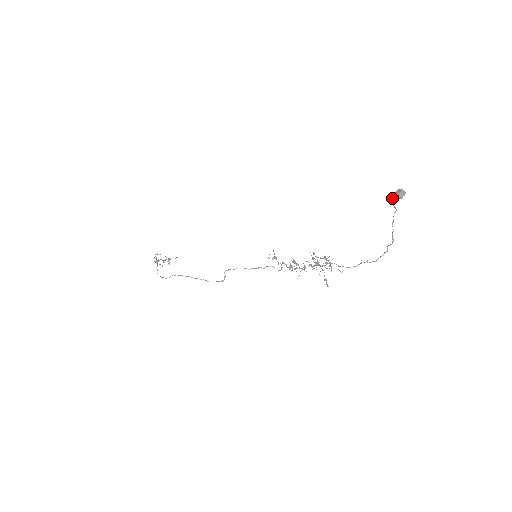
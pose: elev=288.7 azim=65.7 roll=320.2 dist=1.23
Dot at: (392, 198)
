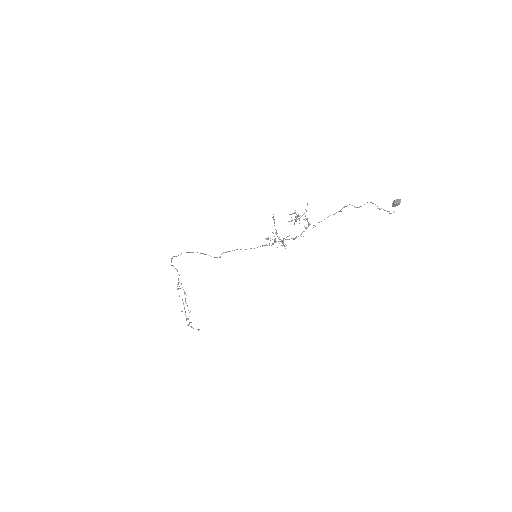
Dot at: (391, 213)
